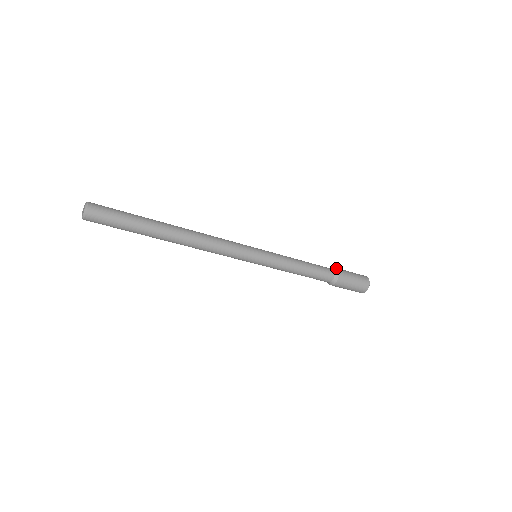
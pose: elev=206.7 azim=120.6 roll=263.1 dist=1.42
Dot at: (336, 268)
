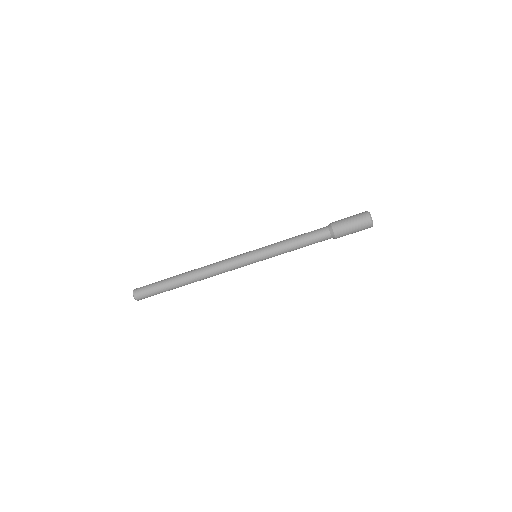
Dot at: occluded
